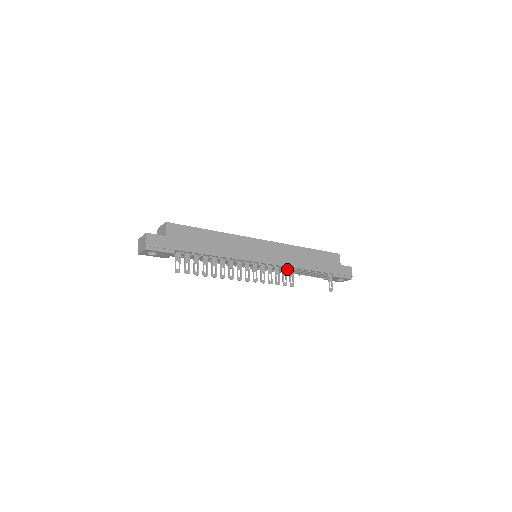
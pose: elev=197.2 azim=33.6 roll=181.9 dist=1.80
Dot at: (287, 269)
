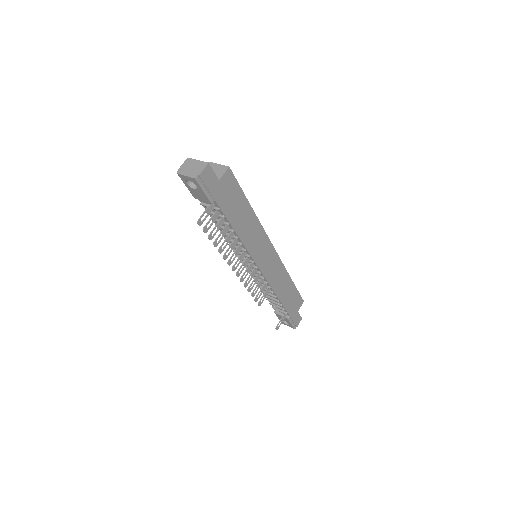
Dot at: (267, 287)
